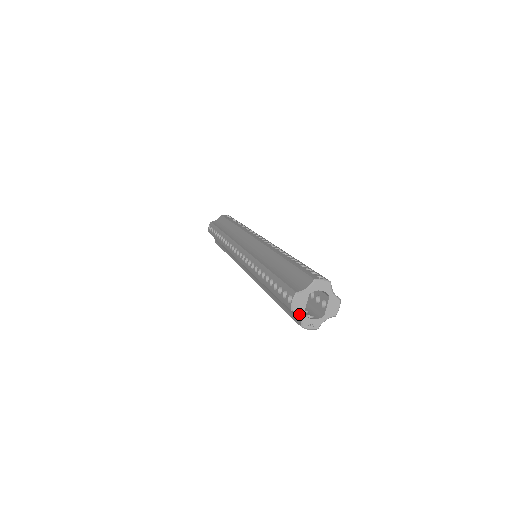
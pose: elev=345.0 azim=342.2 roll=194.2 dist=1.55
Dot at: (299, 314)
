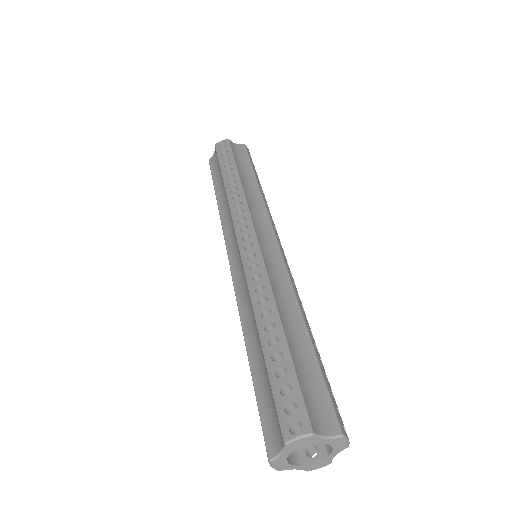
Dot at: (286, 451)
